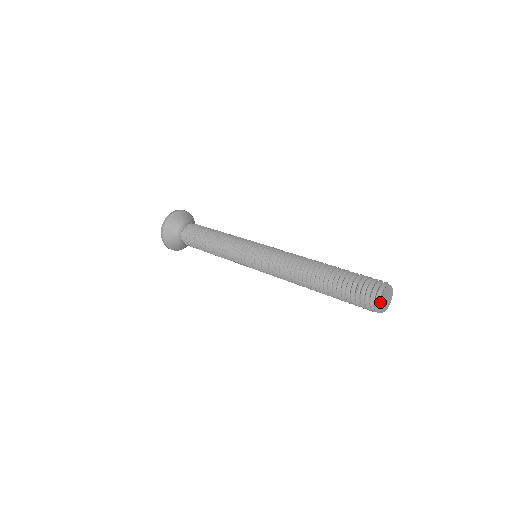
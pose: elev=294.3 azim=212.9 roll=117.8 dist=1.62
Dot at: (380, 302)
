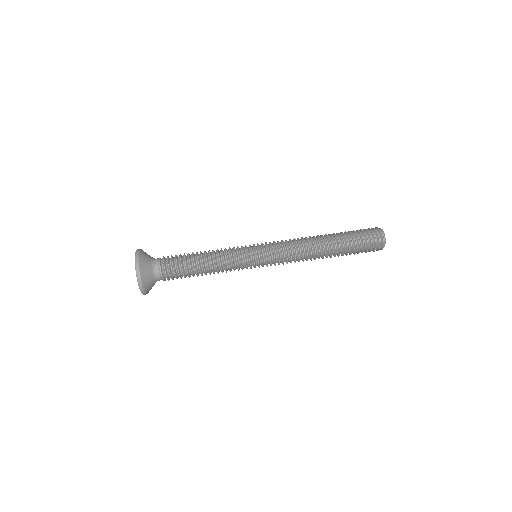
Dot at: (384, 245)
